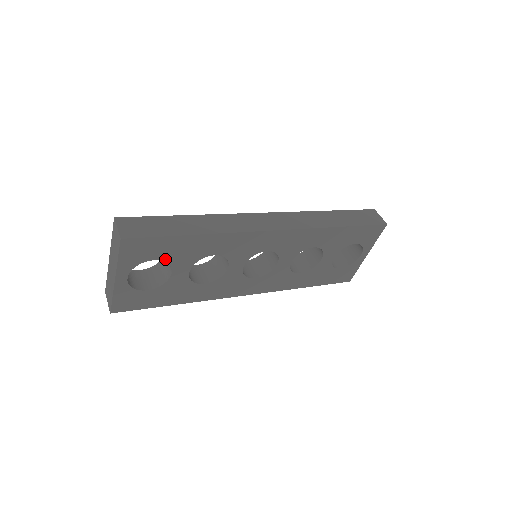
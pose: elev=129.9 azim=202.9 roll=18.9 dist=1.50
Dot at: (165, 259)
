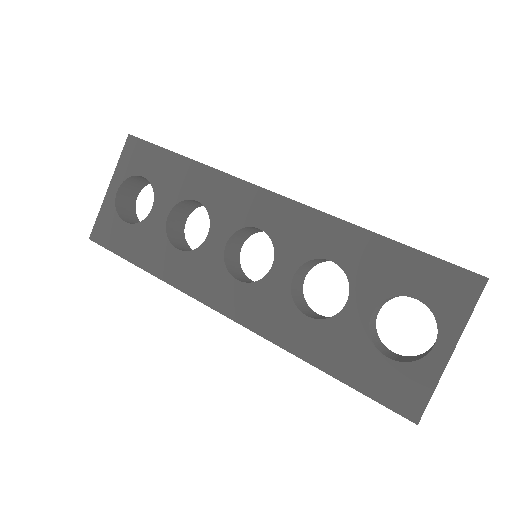
Dot at: (153, 181)
